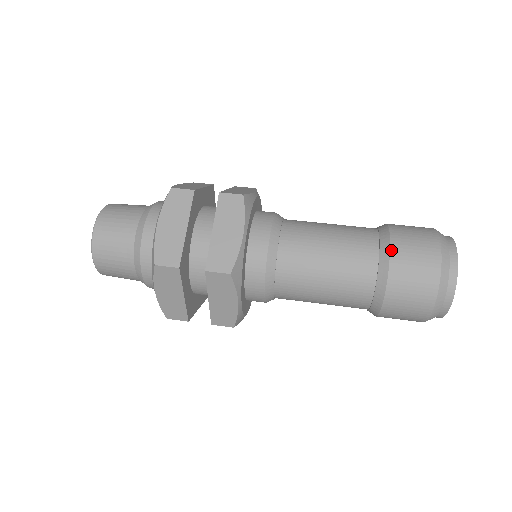
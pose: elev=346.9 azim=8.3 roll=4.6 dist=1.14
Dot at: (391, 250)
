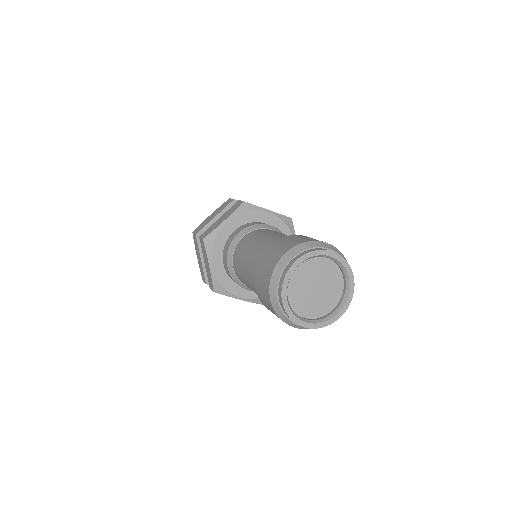
Dot at: (273, 243)
